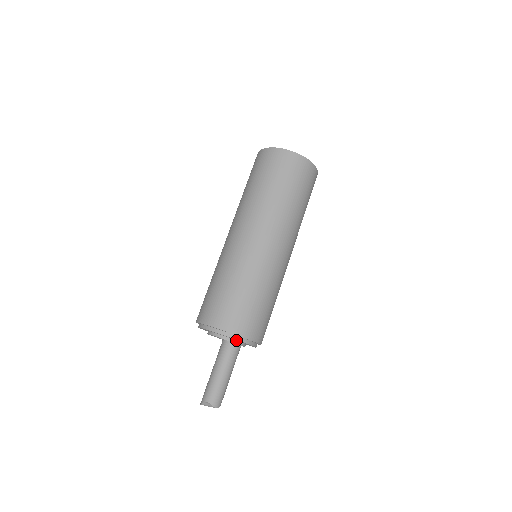
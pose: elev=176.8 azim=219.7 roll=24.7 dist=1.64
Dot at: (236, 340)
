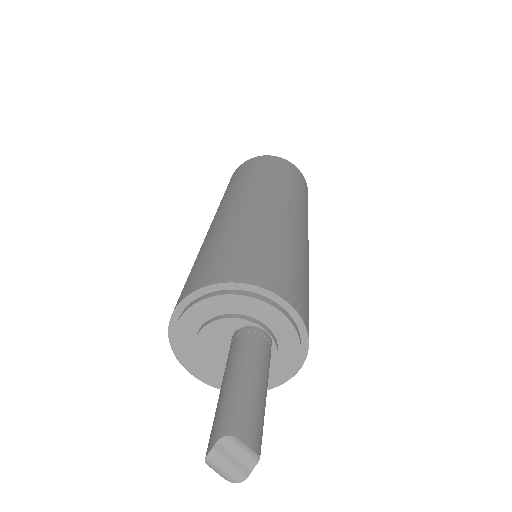
Dot at: (263, 323)
